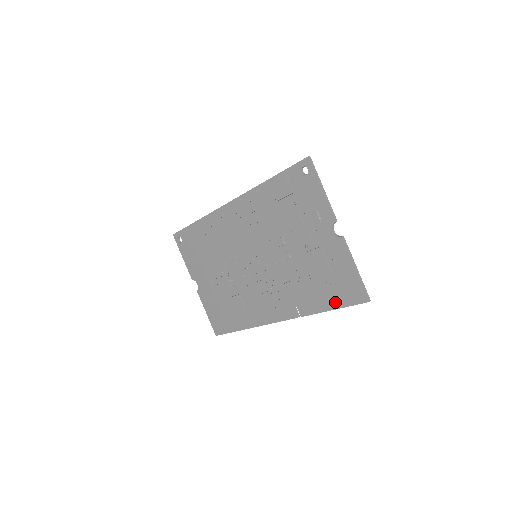
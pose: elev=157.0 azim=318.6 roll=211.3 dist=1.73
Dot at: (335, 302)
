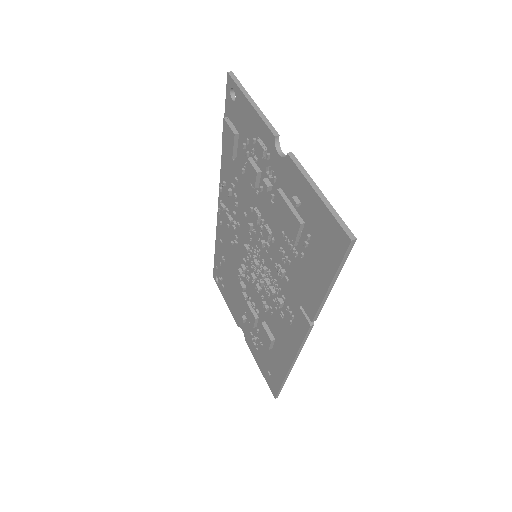
Dot at: (325, 271)
